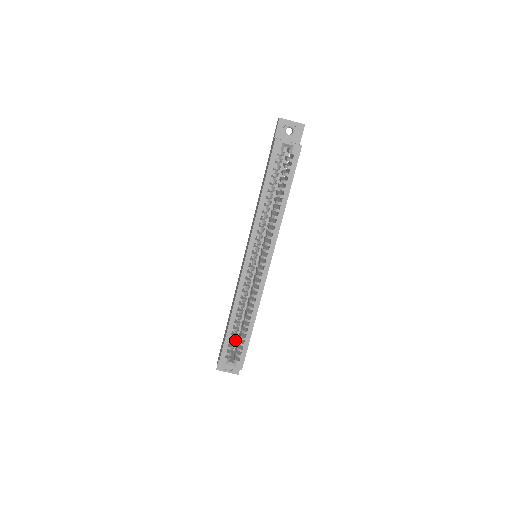
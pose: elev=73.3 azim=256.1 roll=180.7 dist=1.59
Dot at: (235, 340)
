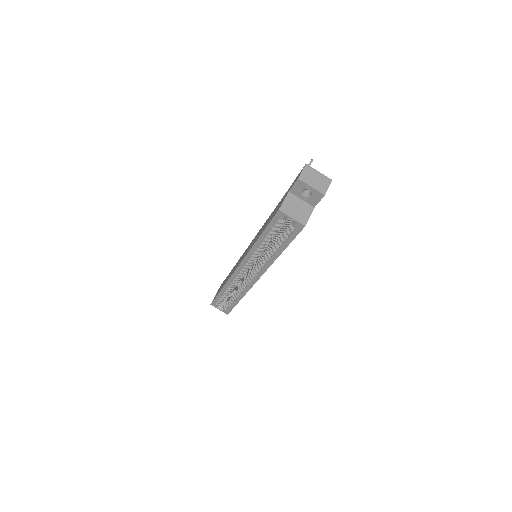
Dot at: occluded
